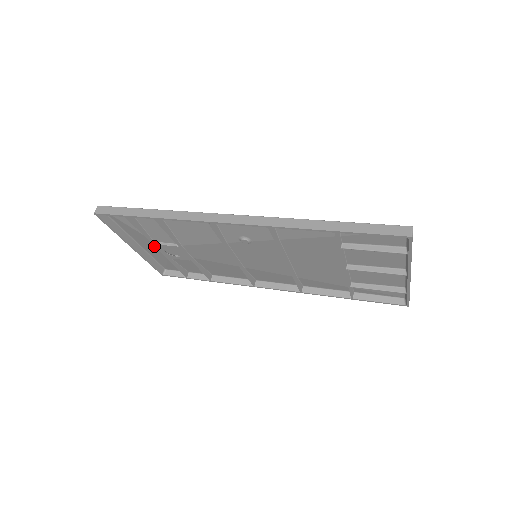
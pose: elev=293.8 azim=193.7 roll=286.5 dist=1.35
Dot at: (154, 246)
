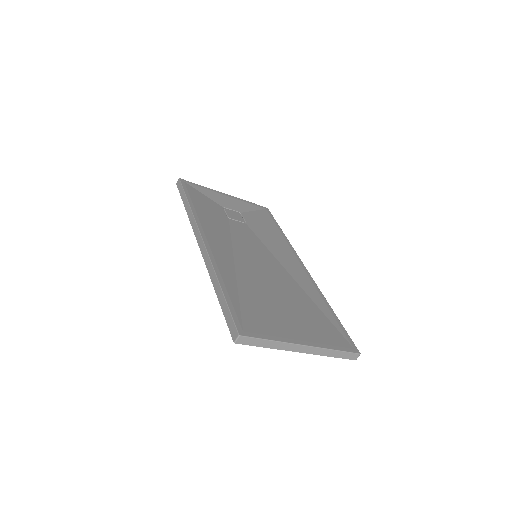
Dot at: (228, 206)
